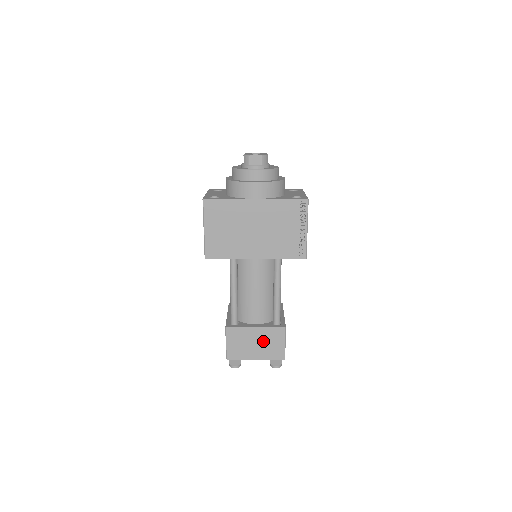
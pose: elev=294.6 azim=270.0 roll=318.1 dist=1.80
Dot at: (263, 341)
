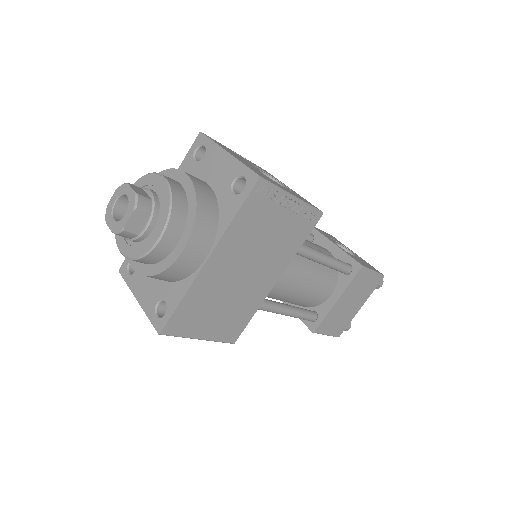
Dot at: (354, 295)
